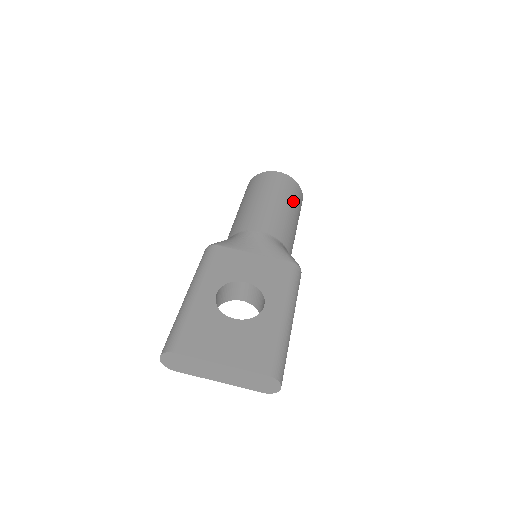
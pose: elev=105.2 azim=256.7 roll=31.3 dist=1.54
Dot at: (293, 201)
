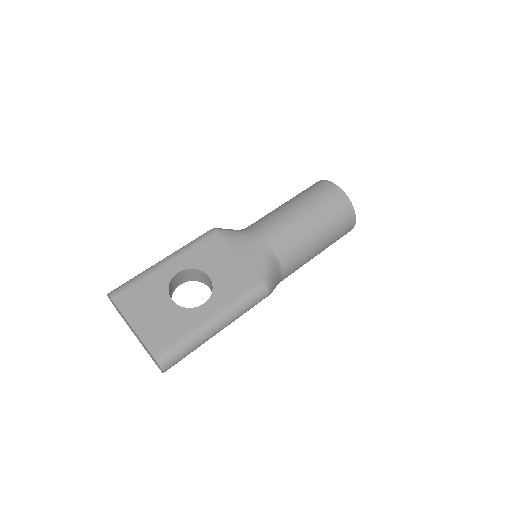
Dot at: (330, 223)
